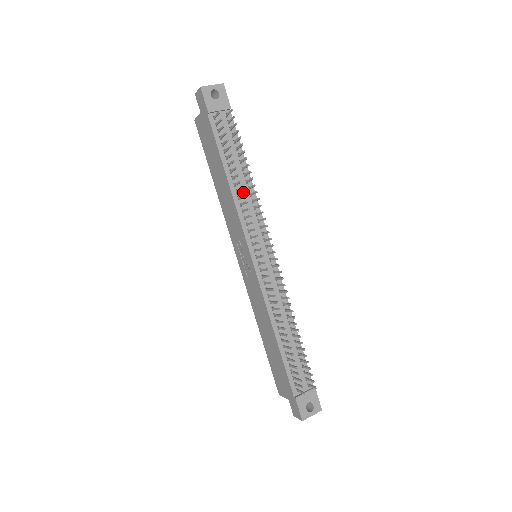
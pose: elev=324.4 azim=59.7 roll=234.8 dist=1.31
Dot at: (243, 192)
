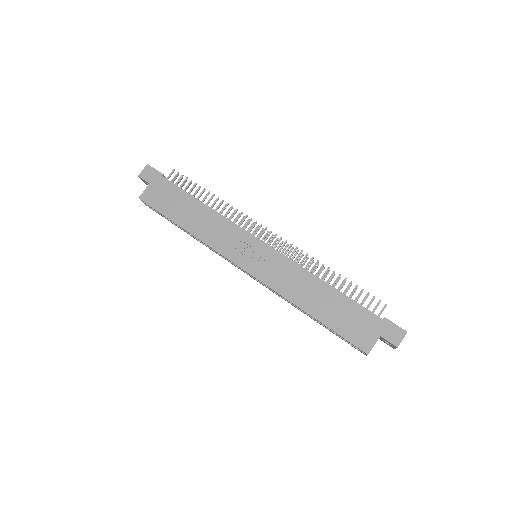
Dot at: occluded
